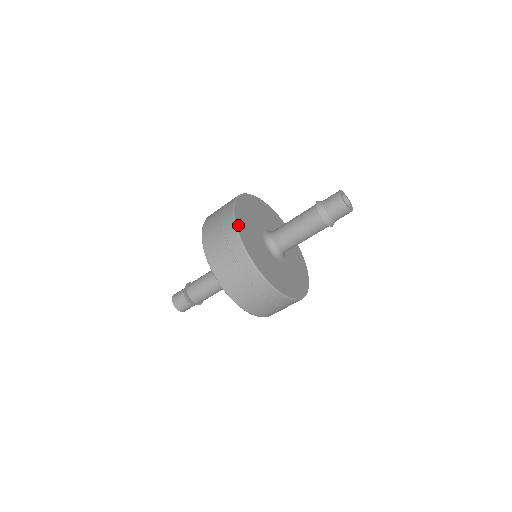
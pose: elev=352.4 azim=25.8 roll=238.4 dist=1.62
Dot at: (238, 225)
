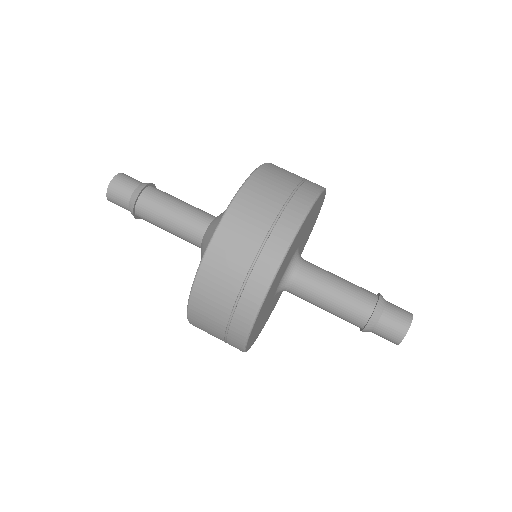
Dot at: occluded
